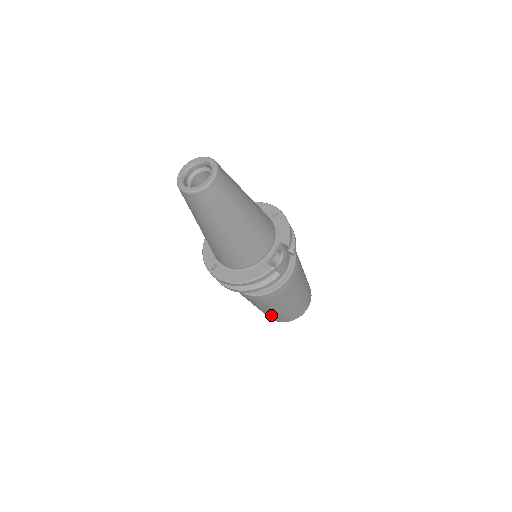
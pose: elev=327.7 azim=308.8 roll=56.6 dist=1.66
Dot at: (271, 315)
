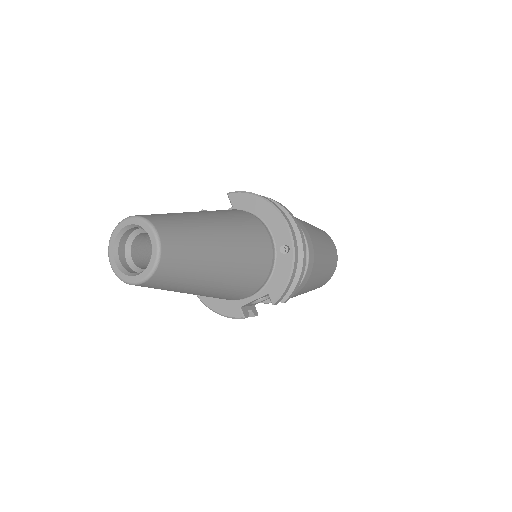
Dot at: occluded
